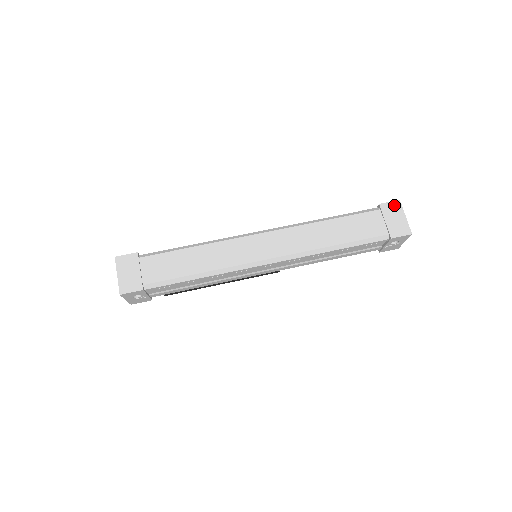
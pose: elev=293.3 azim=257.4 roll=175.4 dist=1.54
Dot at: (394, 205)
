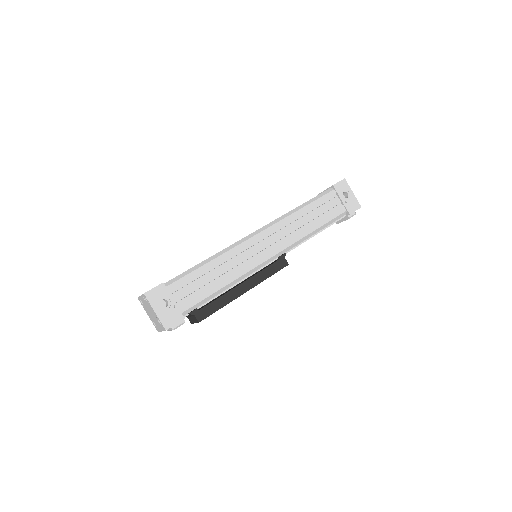
Dot at: occluded
